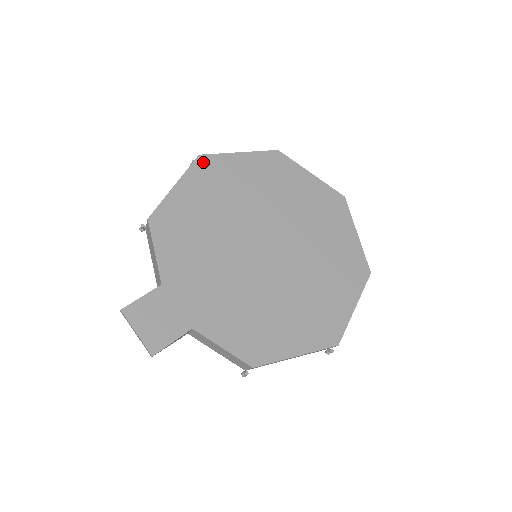
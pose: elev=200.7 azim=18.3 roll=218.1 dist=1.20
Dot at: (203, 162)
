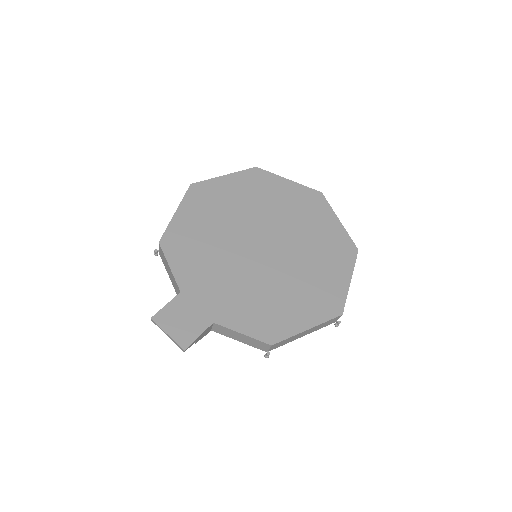
Dot at: (195, 189)
